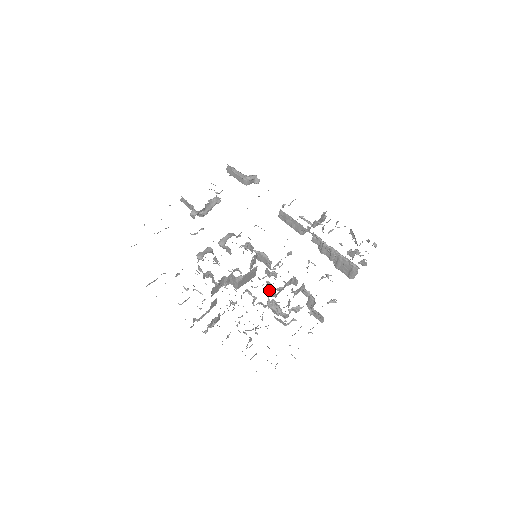
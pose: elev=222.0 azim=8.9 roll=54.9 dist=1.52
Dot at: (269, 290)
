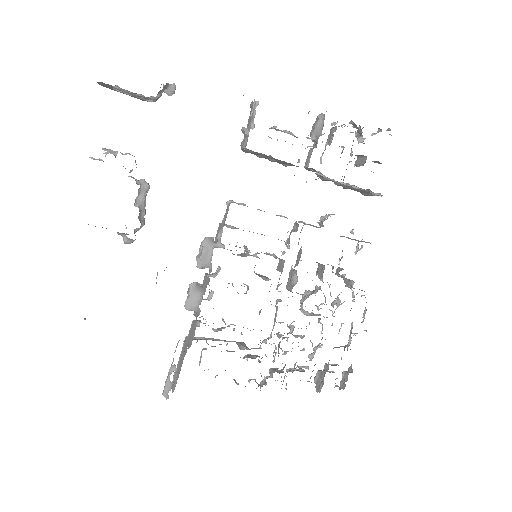
Dot at: occluded
